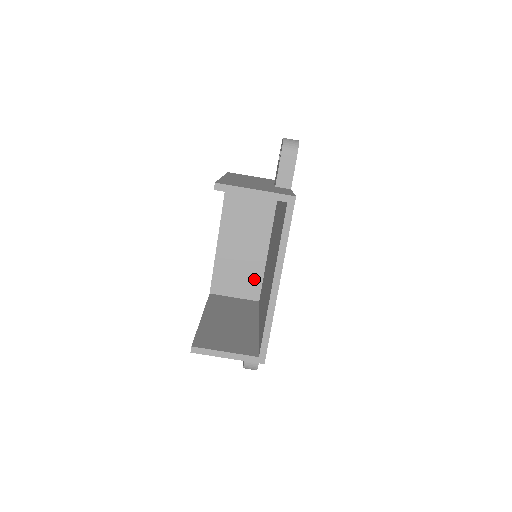
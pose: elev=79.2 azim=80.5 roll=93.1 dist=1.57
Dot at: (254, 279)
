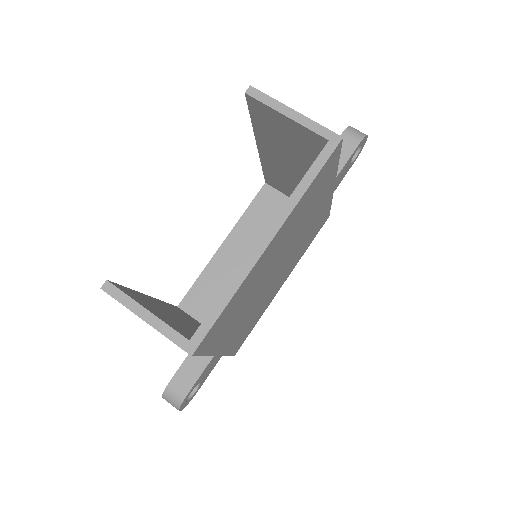
Dot at: occluded
